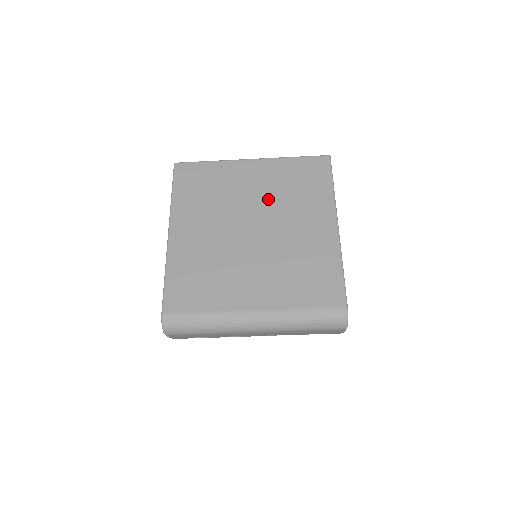
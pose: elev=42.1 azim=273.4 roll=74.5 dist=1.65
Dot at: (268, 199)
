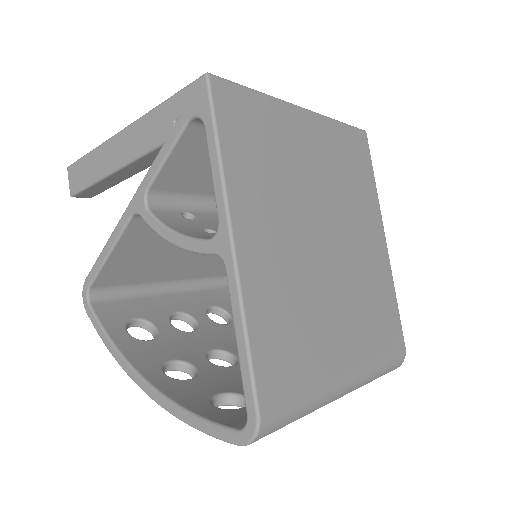
Dot at: (332, 189)
